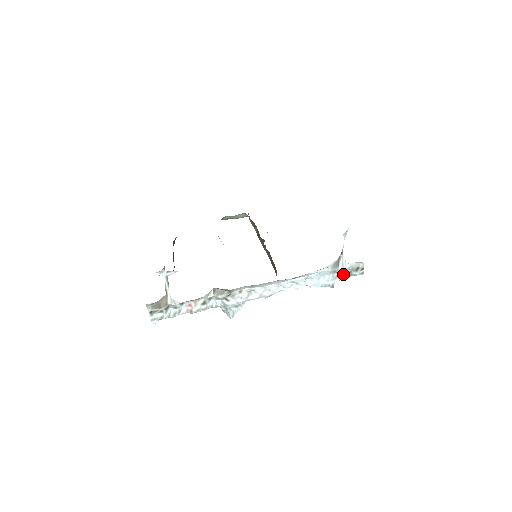
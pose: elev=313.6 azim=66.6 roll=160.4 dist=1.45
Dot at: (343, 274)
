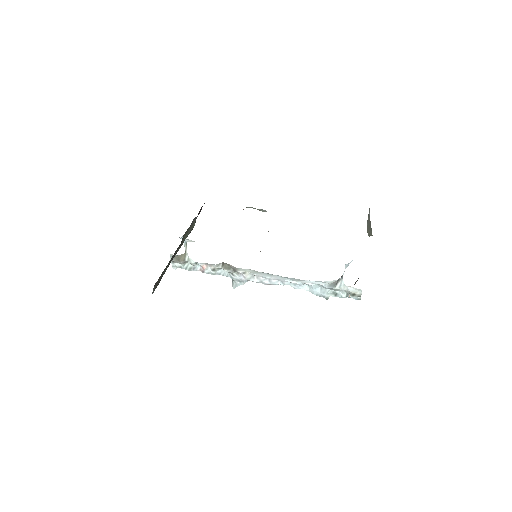
Dot at: (340, 293)
